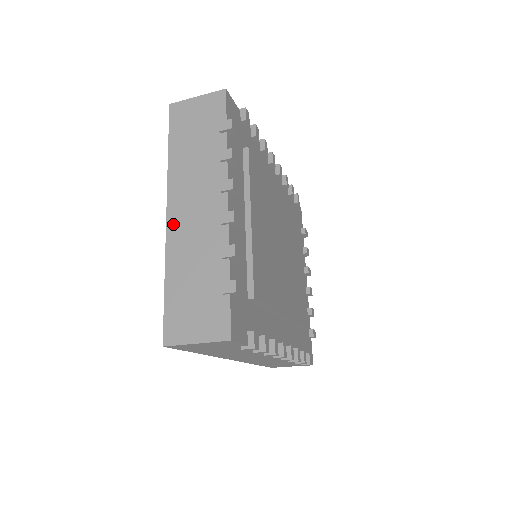
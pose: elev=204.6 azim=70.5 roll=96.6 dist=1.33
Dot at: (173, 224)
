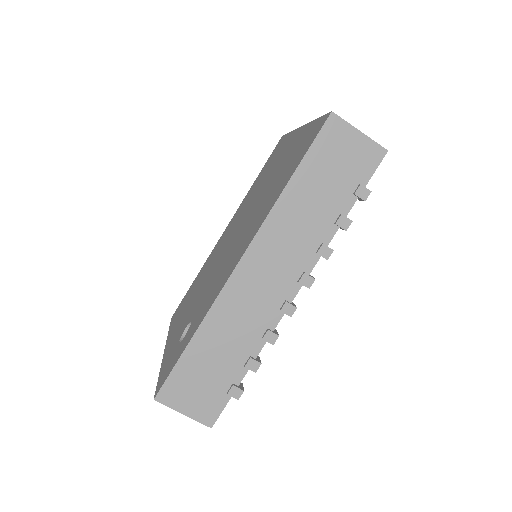
Dot at: occluded
